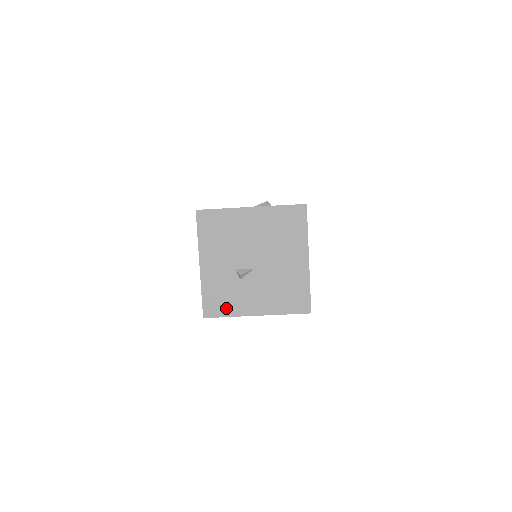
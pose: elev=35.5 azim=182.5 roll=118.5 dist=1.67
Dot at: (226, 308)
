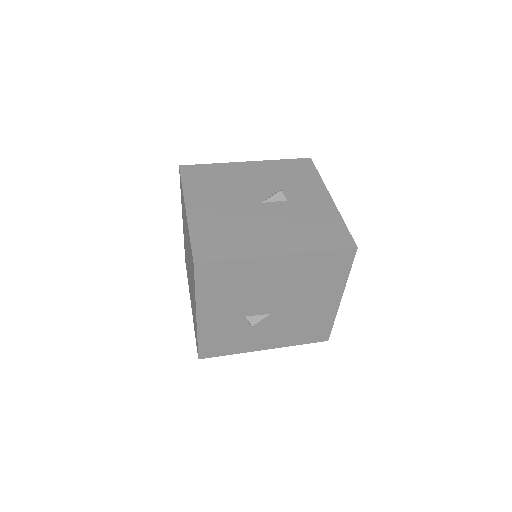
Dot at: (228, 349)
